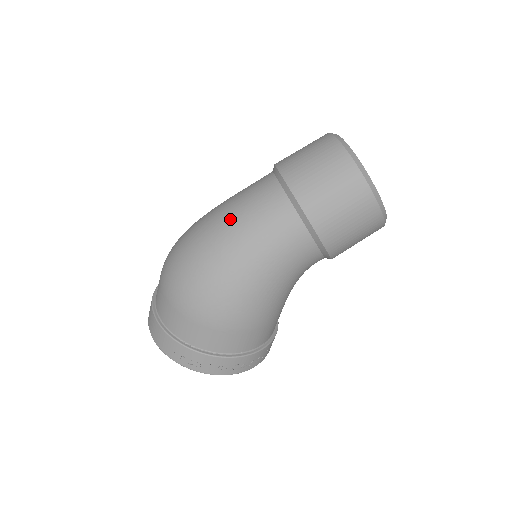
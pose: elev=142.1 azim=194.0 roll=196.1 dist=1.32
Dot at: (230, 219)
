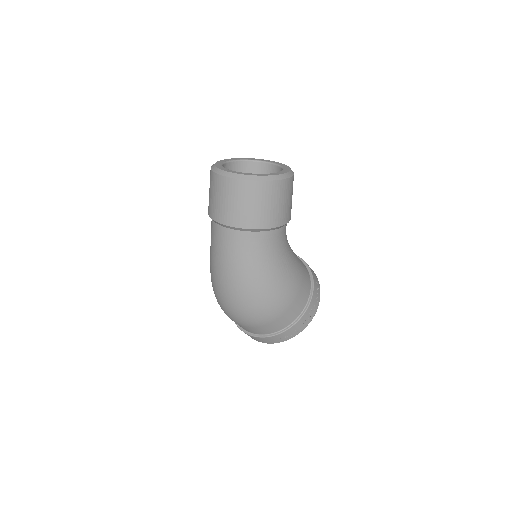
Dot at: (226, 268)
